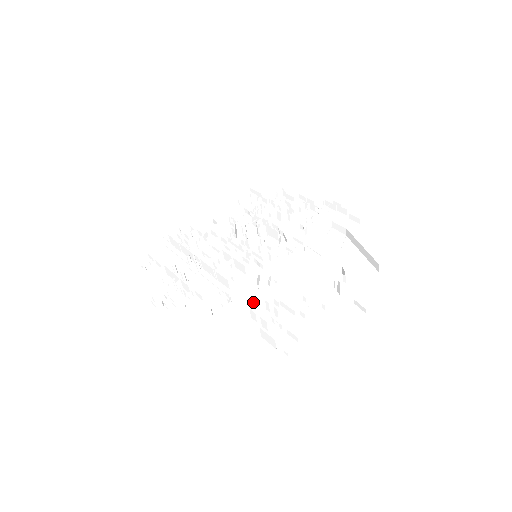
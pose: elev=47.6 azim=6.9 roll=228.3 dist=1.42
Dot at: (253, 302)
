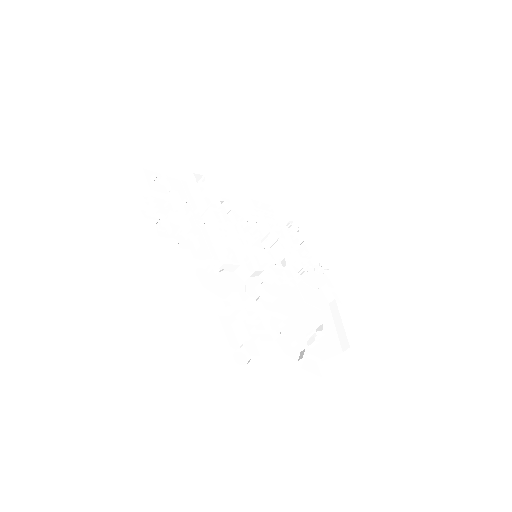
Dot at: (236, 290)
